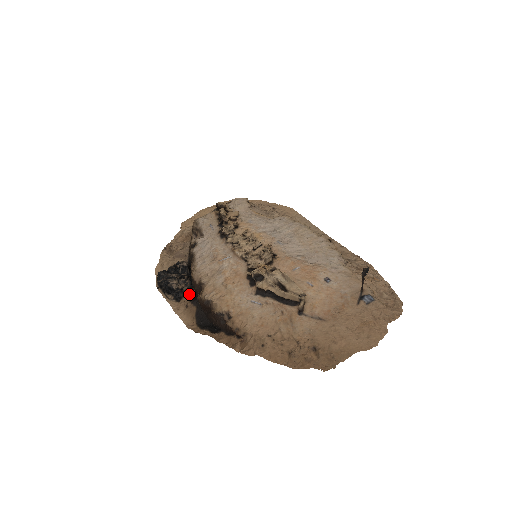
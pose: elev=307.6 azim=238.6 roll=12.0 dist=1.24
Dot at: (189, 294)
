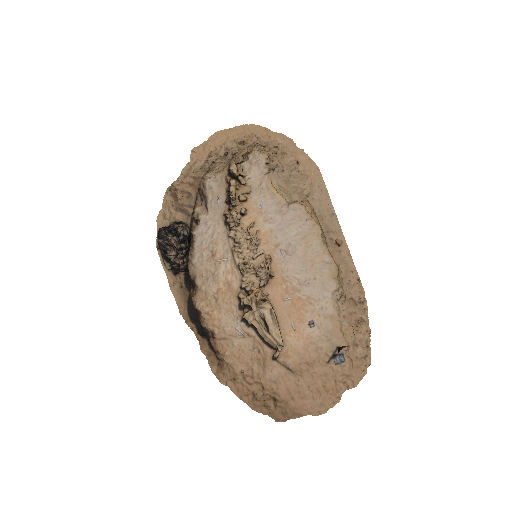
Dot at: (185, 271)
